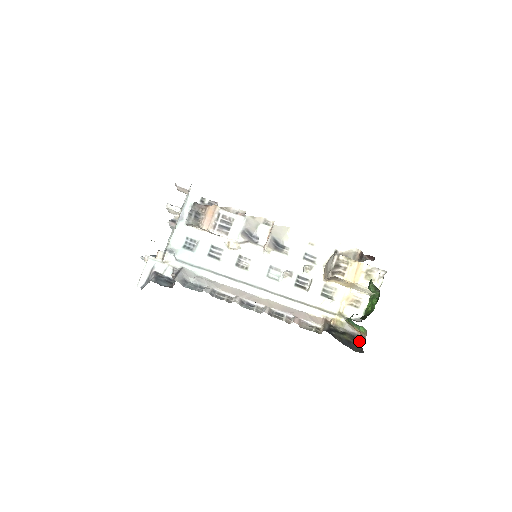
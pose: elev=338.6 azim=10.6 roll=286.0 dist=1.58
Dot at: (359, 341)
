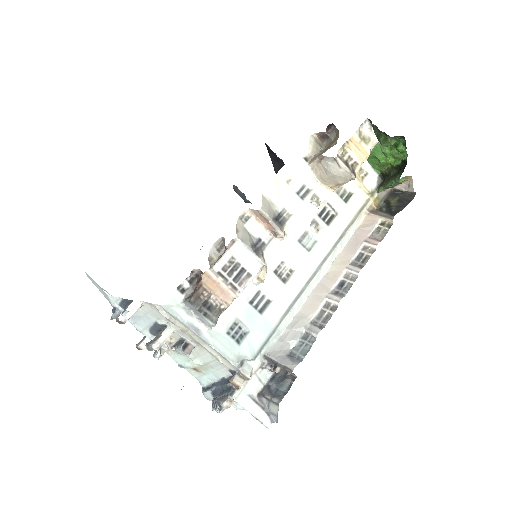
Dot at: (403, 191)
